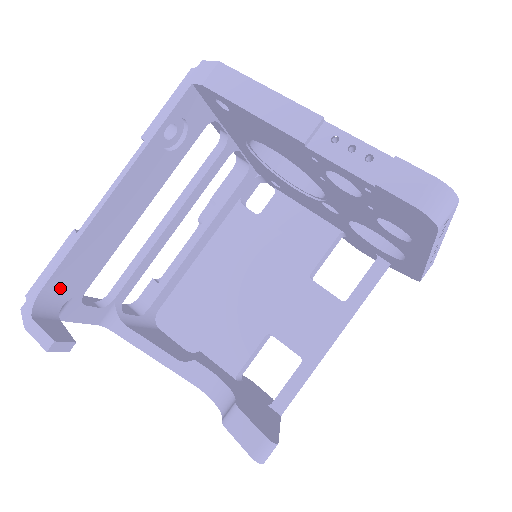
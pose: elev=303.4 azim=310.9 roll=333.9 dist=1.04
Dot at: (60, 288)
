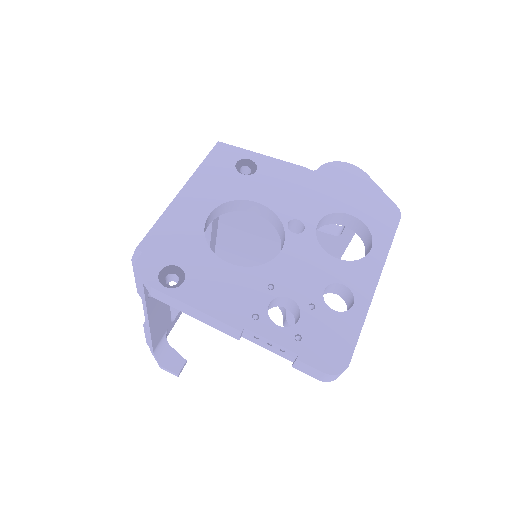
Dot at: (159, 339)
